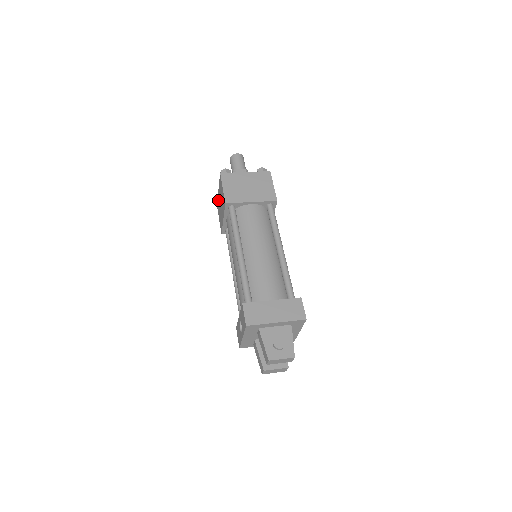
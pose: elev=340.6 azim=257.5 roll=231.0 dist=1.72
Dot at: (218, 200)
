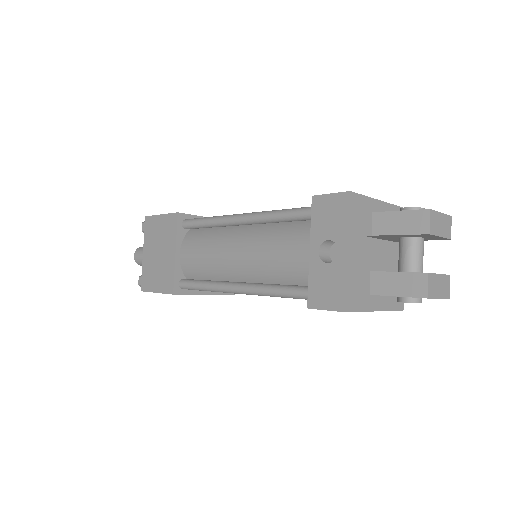
Dot at: (146, 268)
